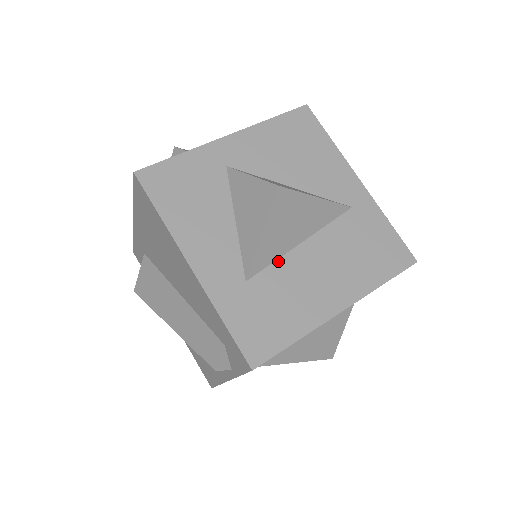
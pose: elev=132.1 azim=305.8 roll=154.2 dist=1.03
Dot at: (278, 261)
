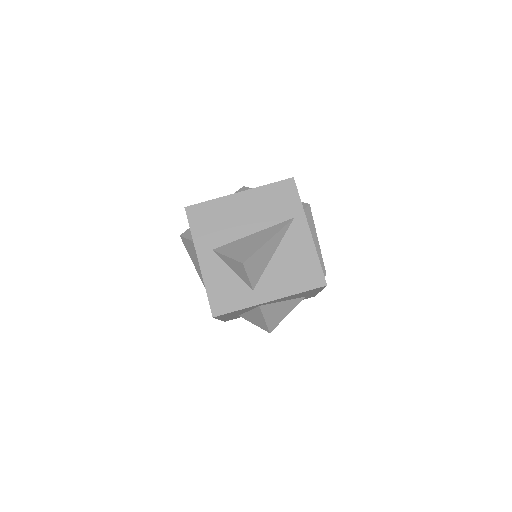
Dot at: occluded
